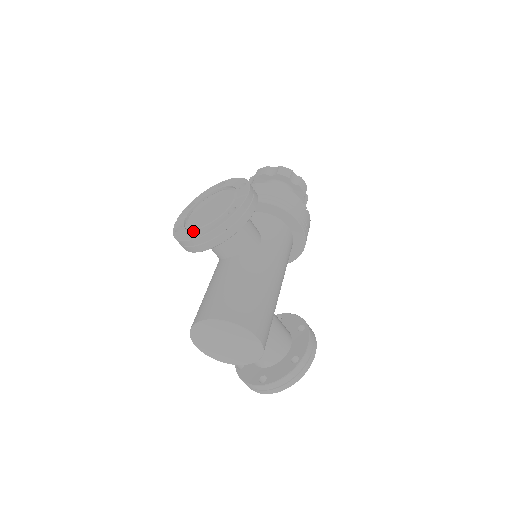
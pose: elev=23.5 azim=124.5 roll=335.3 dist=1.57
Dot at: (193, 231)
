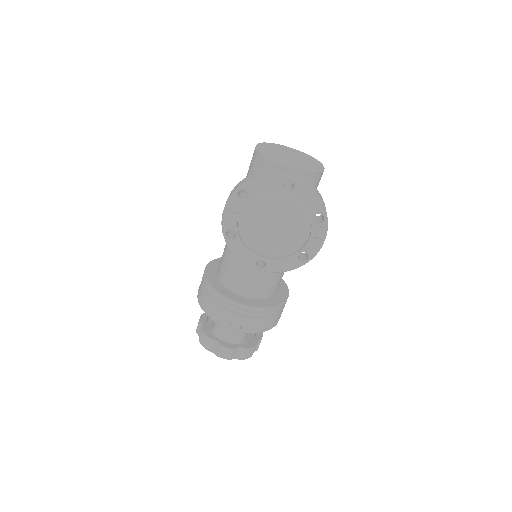
Dot at: occluded
